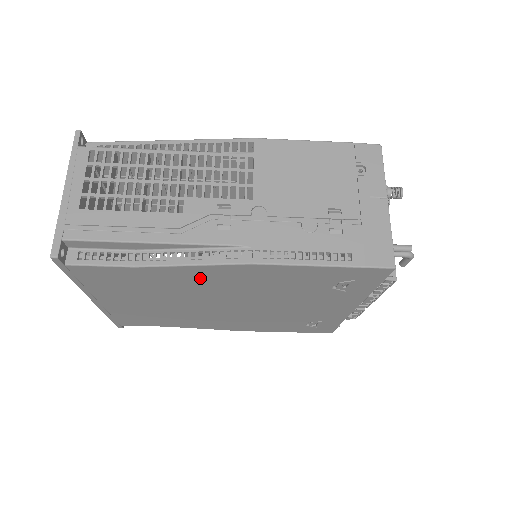
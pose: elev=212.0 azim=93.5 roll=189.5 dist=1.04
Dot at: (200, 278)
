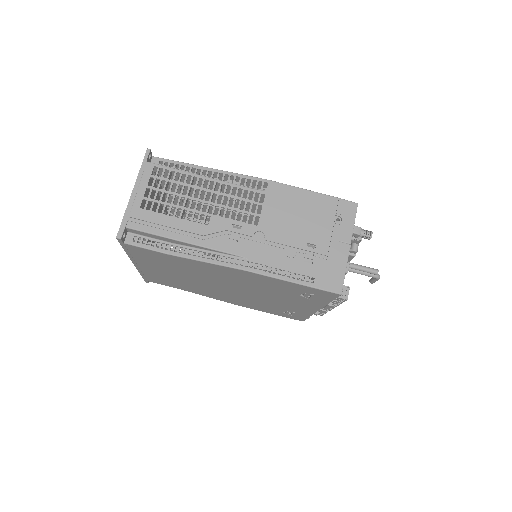
Dot at: (211, 270)
